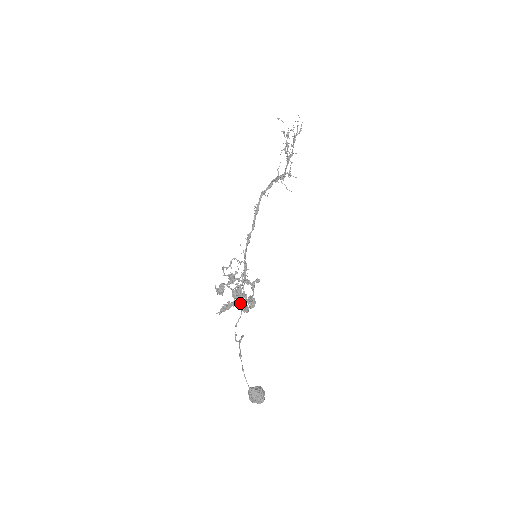
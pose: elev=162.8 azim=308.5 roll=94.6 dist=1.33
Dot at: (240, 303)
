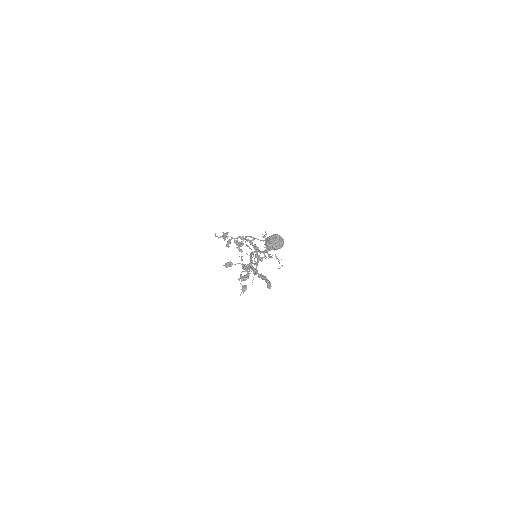
Dot at: (241, 246)
